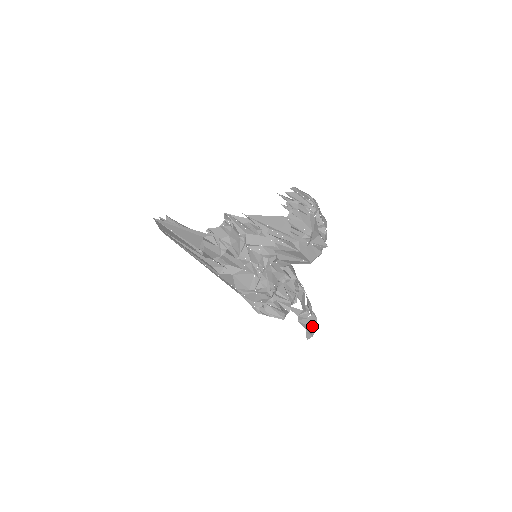
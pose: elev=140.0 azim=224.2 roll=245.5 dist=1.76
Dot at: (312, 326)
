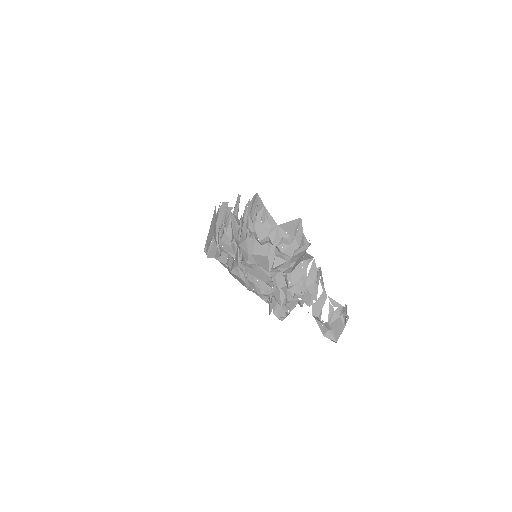
Dot at: (336, 332)
